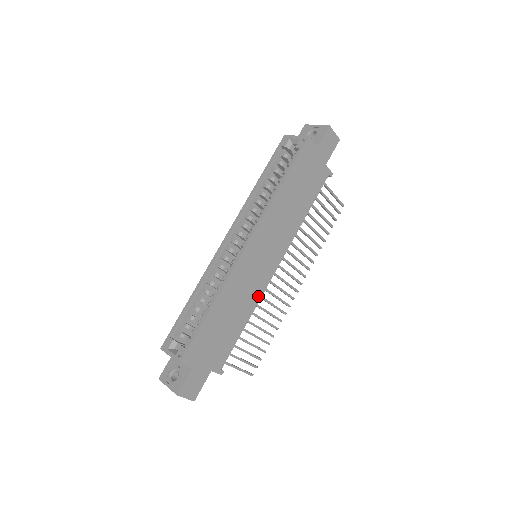
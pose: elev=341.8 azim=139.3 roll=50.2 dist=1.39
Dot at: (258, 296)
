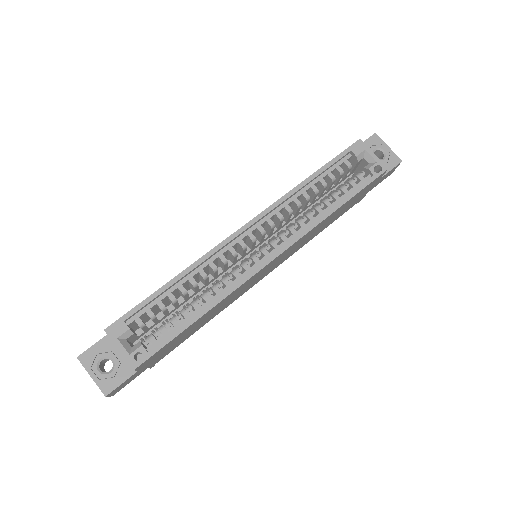
Dot at: (234, 300)
